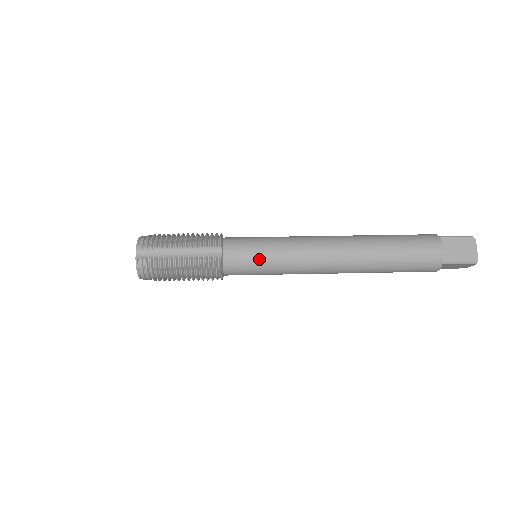
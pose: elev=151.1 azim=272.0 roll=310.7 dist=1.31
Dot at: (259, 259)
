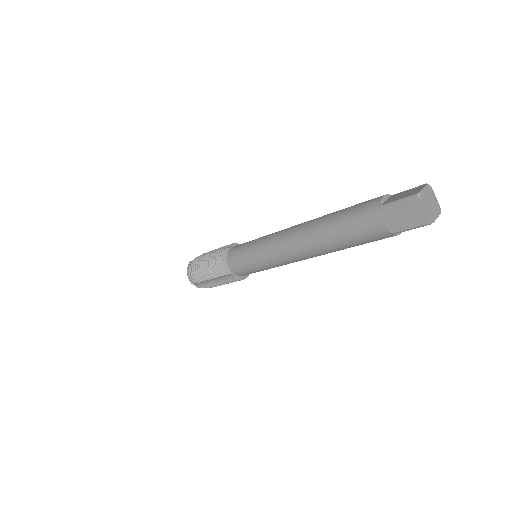
Dot at: (247, 245)
